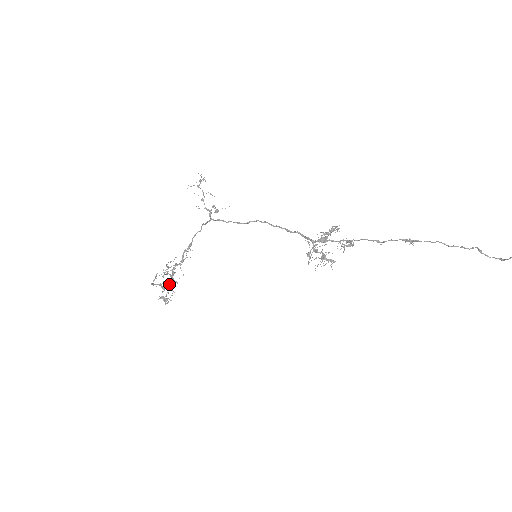
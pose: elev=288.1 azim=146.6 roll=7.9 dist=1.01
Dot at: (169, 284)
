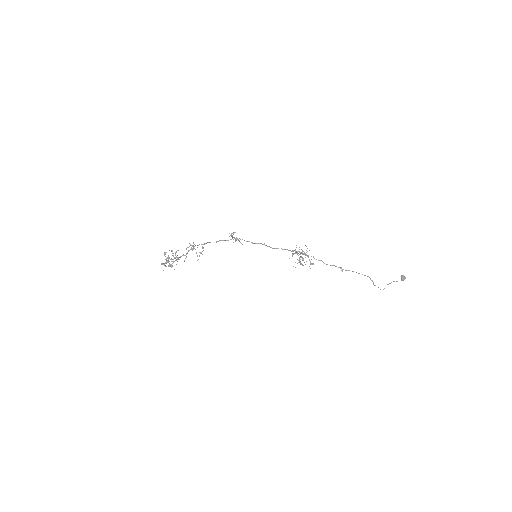
Dot at: (177, 259)
